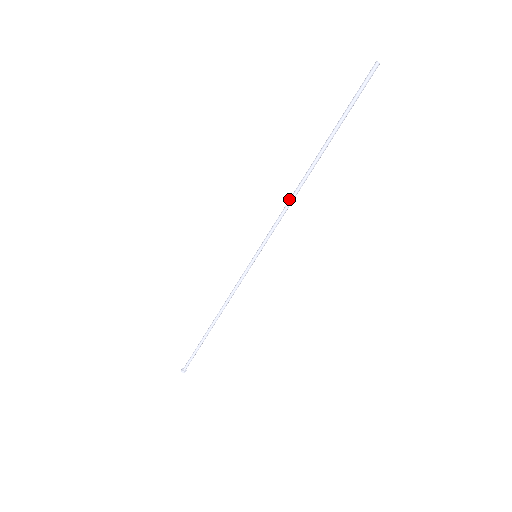
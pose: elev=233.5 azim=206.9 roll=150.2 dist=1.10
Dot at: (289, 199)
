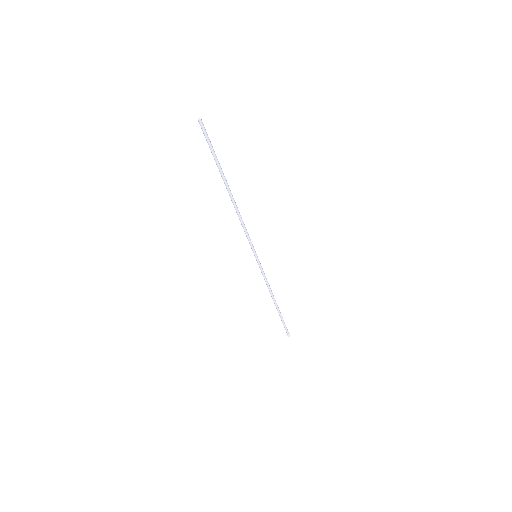
Dot at: occluded
